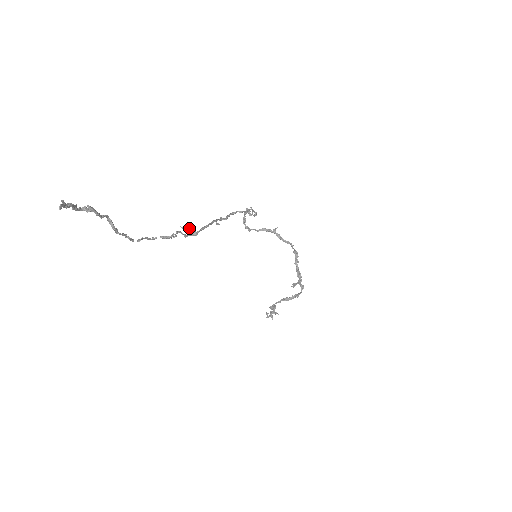
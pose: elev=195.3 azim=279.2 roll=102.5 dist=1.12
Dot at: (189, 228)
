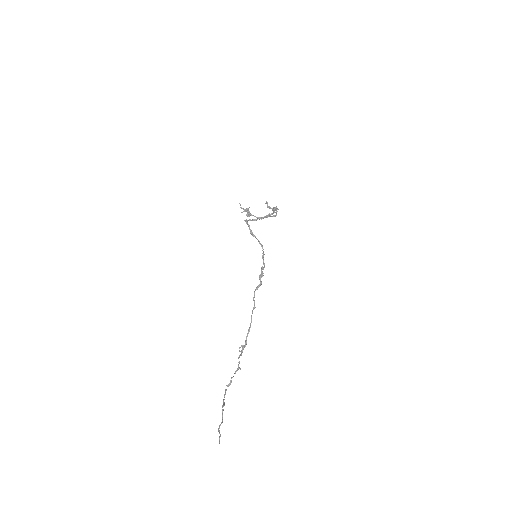
Dot at: (243, 349)
